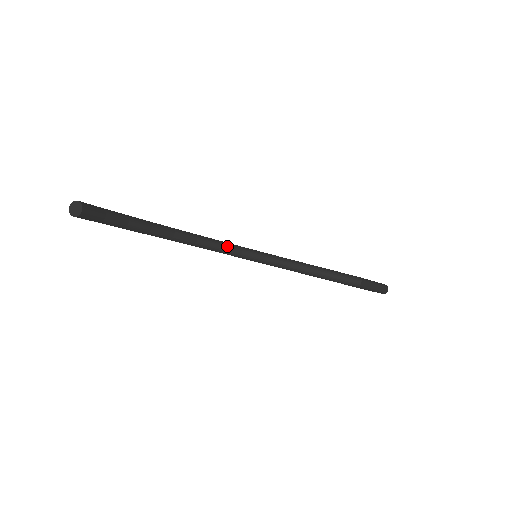
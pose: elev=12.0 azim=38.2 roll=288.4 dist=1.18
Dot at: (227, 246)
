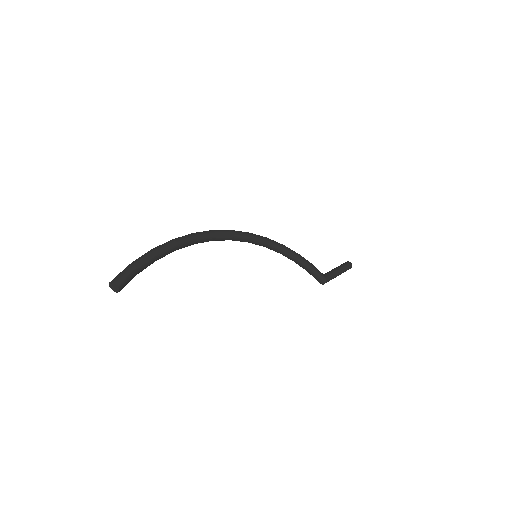
Dot at: (239, 239)
